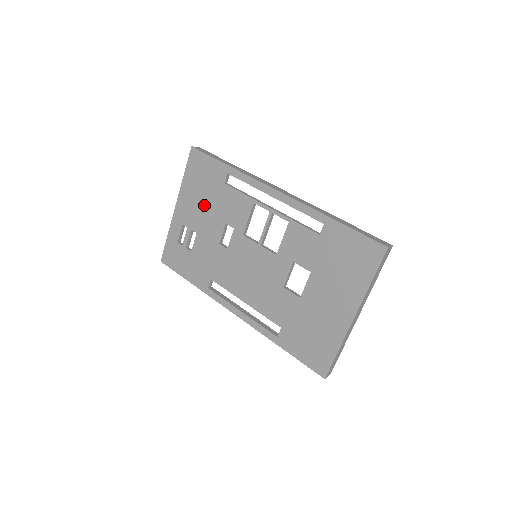
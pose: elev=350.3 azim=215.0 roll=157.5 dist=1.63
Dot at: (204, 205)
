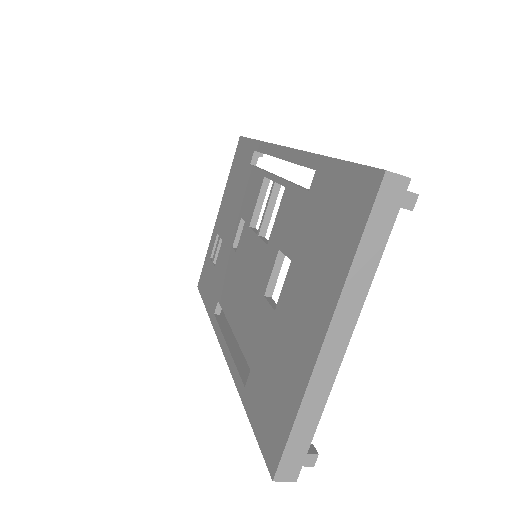
Dot at: (233, 201)
